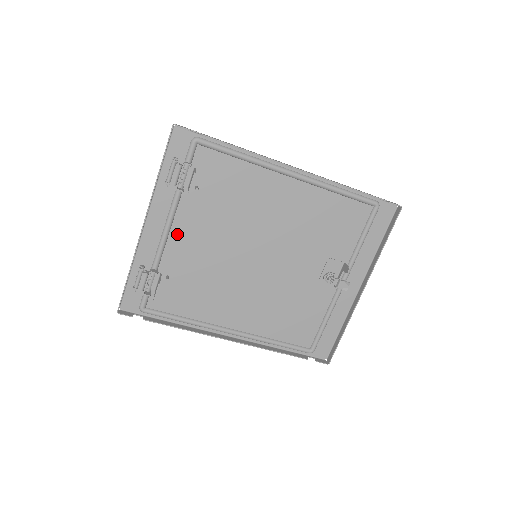
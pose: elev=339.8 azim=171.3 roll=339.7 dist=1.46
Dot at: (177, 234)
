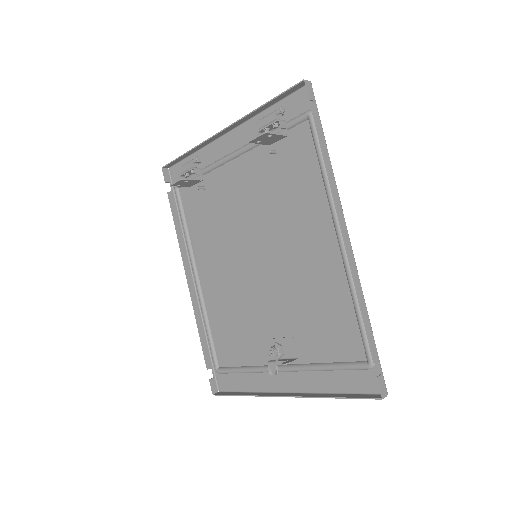
Dot at: (235, 168)
